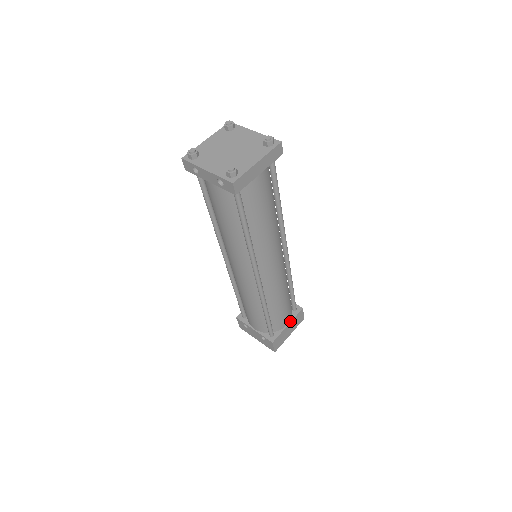
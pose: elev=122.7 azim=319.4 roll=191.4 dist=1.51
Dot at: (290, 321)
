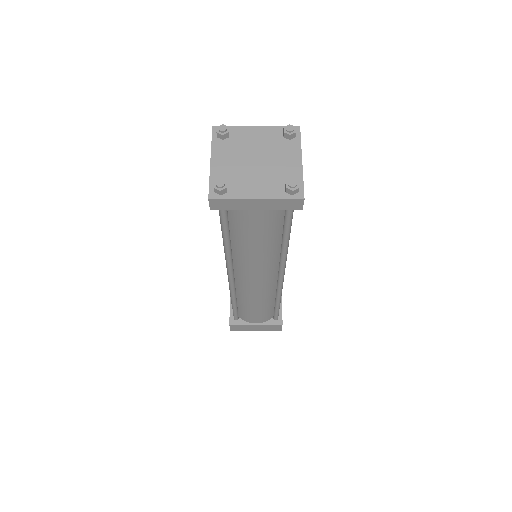
Dot at: (261, 323)
